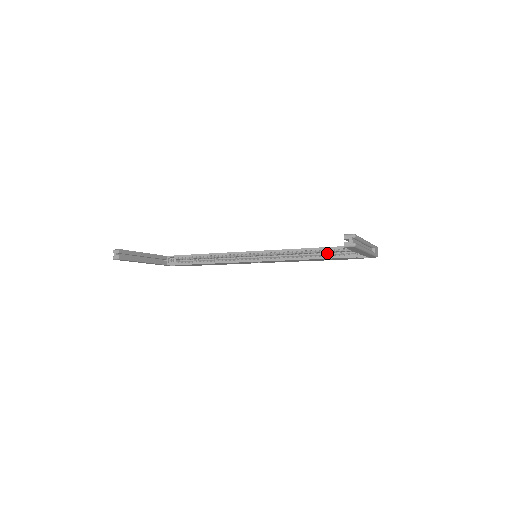
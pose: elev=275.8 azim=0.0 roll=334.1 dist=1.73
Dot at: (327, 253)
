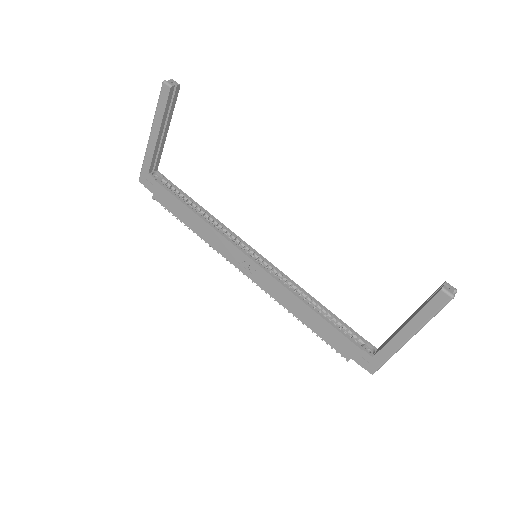
Dot at: occluded
